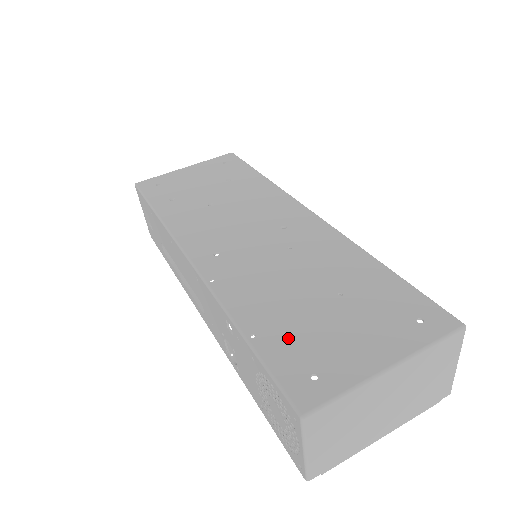
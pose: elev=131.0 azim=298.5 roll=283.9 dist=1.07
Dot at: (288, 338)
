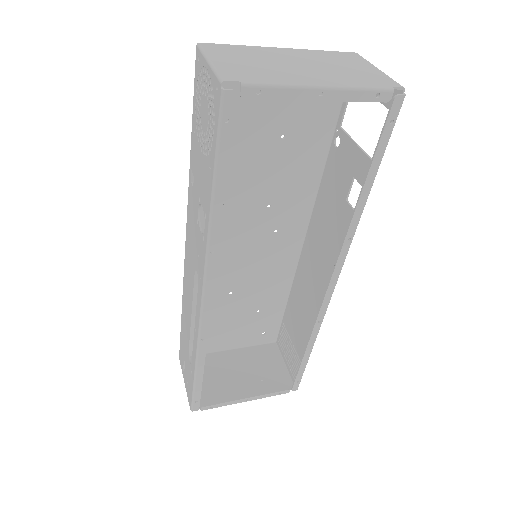
Dot at: occluded
